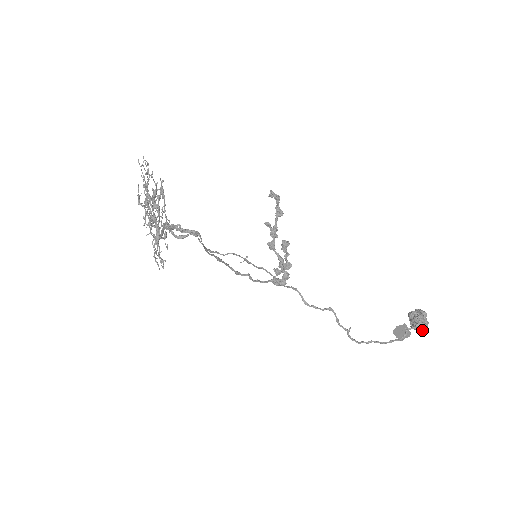
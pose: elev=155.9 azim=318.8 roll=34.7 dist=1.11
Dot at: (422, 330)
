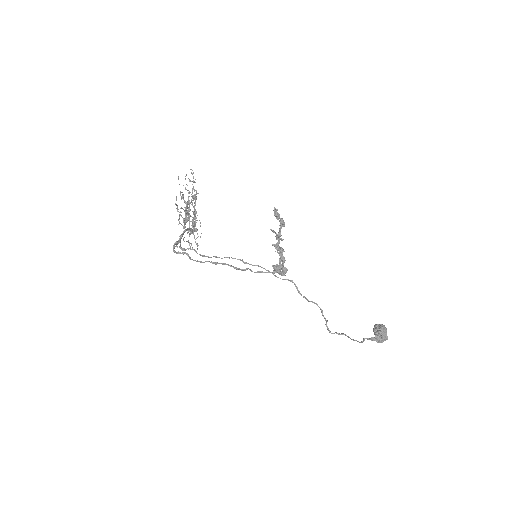
Dot at: (378, 342)
